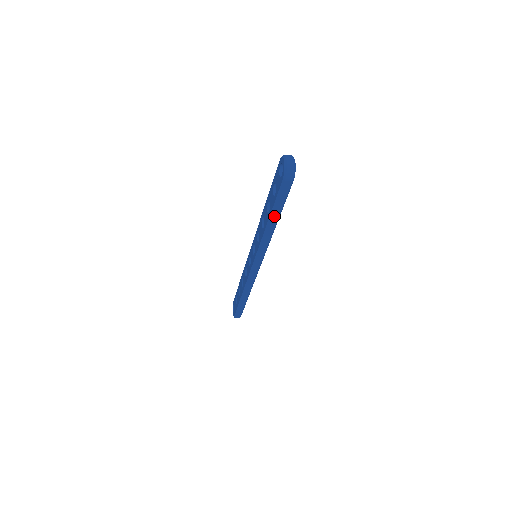
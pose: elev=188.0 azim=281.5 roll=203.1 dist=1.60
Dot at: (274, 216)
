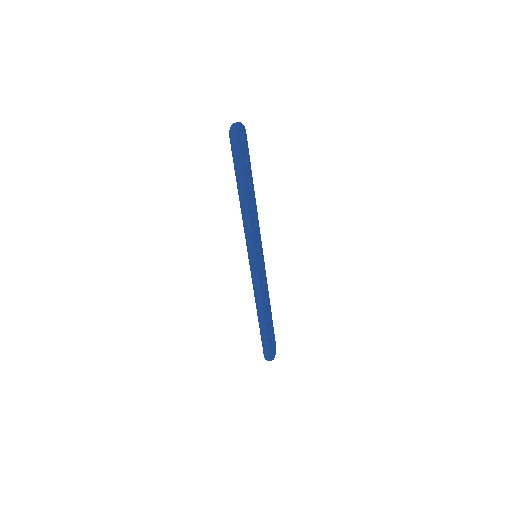
Dot at: (239, 184)
